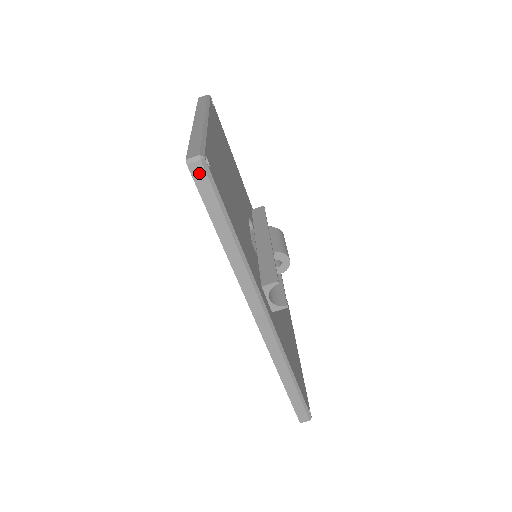
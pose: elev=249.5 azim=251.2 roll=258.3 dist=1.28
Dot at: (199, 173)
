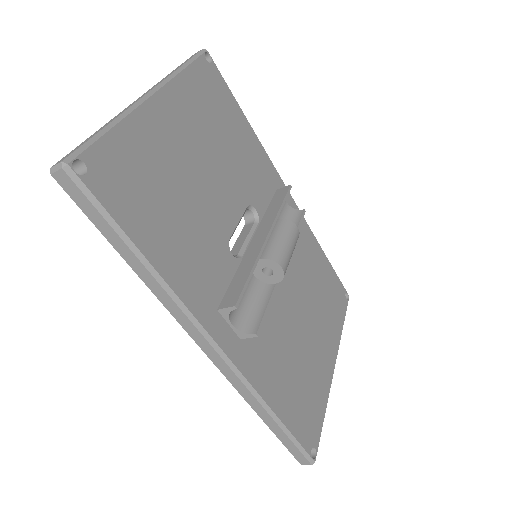
Dot at: (68, 184)
